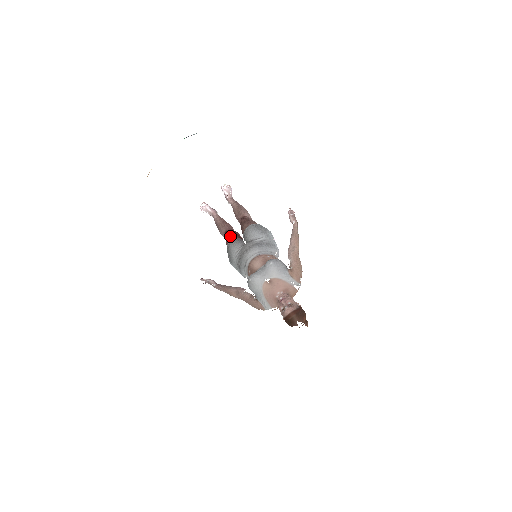
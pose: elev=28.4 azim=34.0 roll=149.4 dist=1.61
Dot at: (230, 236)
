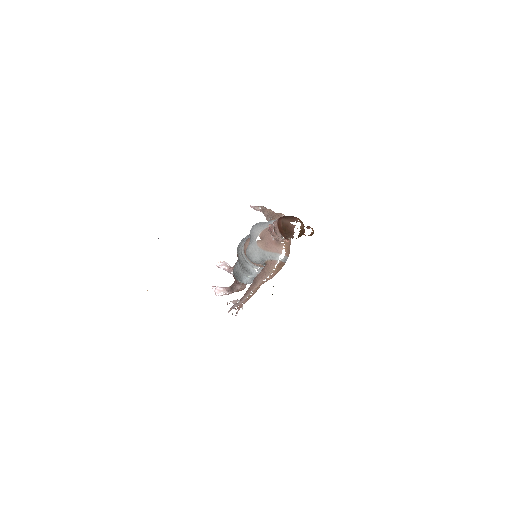
Dot at: occluded
